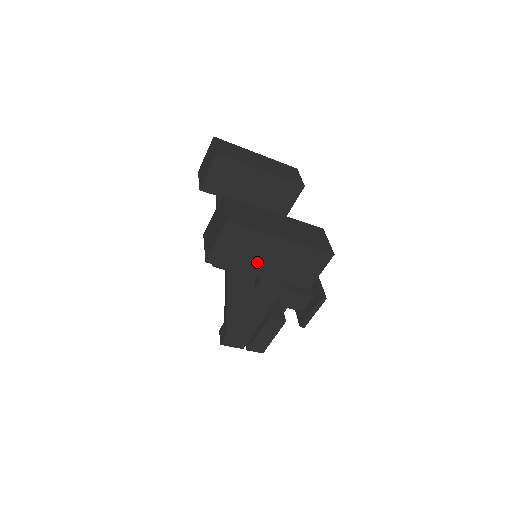
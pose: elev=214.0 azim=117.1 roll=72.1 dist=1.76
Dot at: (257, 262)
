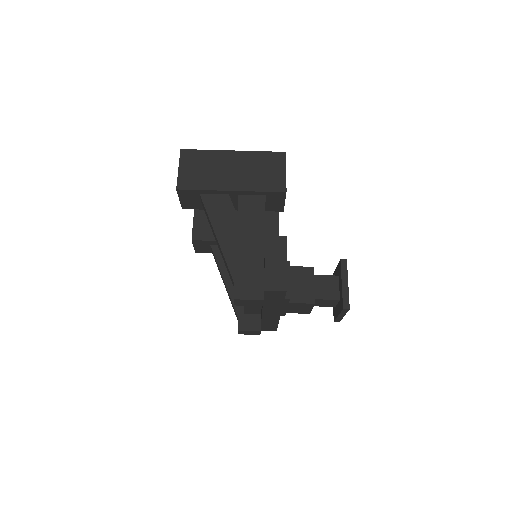
Dot at: (222, 177)
